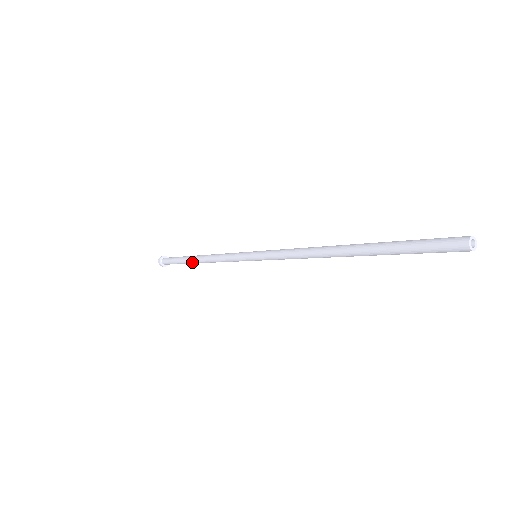
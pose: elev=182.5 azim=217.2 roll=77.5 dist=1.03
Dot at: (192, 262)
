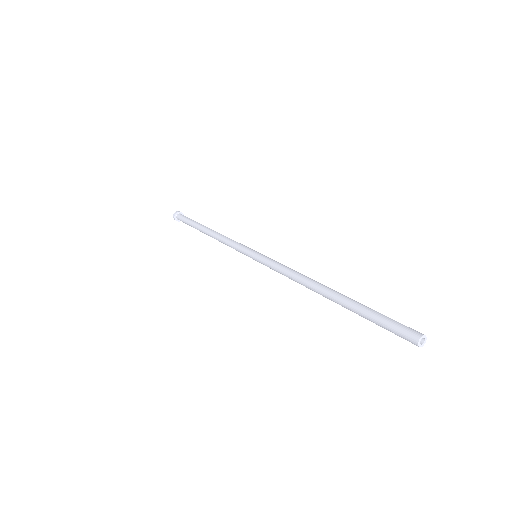
Dot at: (202, 230)
